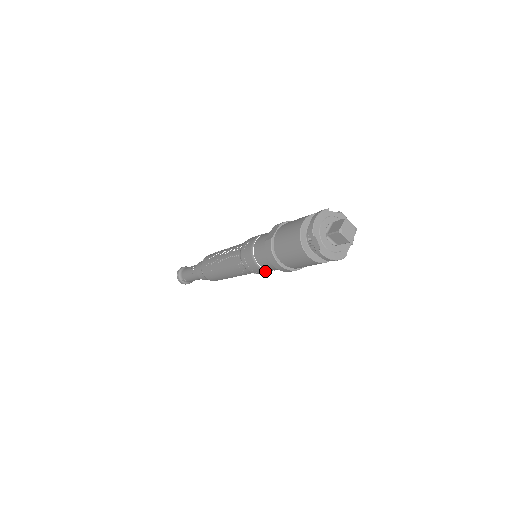
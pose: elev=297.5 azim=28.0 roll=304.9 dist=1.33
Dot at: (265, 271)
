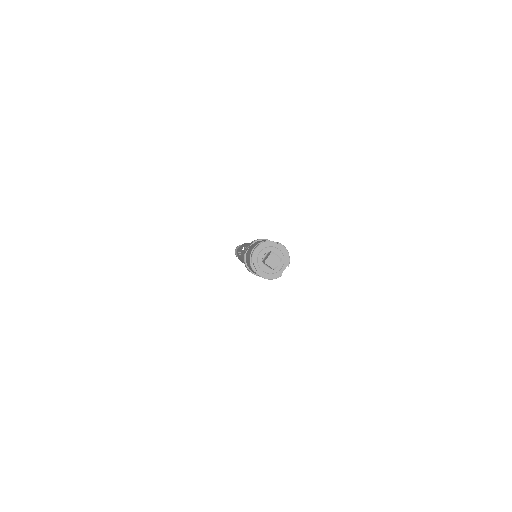
Dot at: occluded
